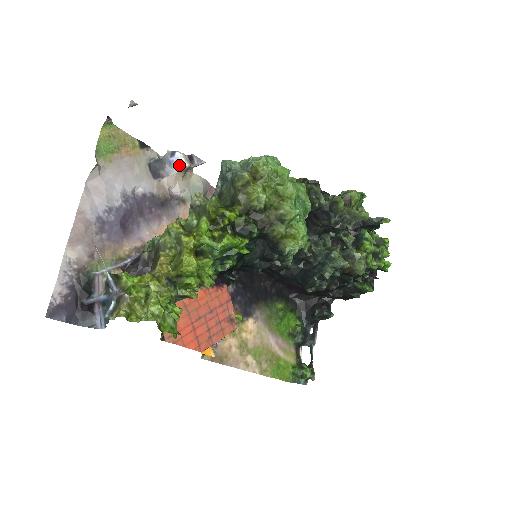
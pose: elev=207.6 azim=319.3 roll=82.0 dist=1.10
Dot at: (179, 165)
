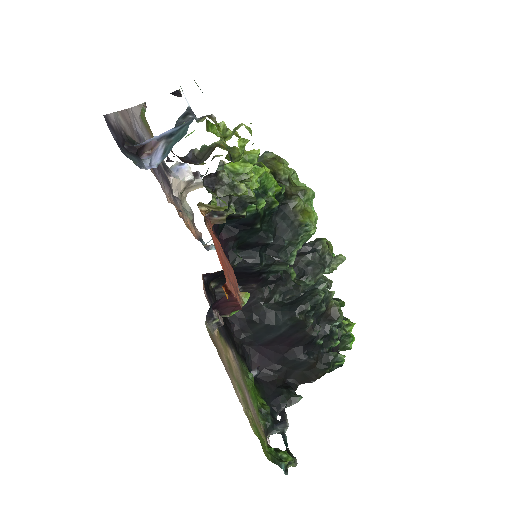
Dot at: (185, 174)
